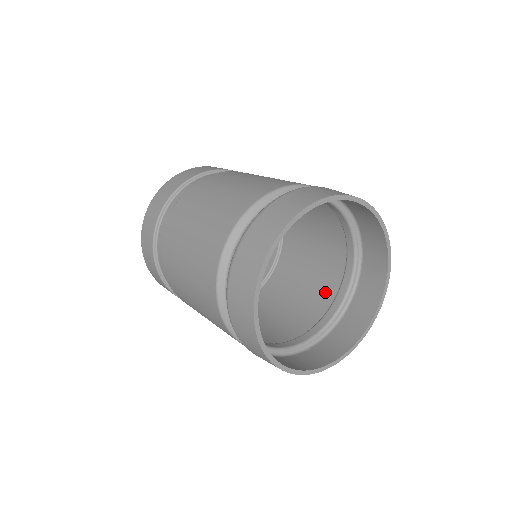
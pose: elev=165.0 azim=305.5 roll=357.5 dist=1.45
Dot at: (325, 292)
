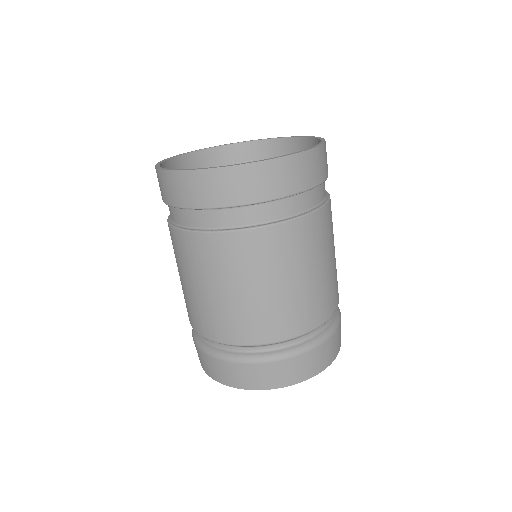
Dot at: occluded
